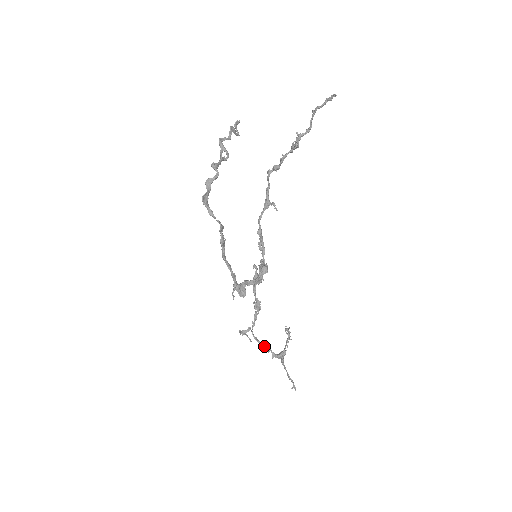
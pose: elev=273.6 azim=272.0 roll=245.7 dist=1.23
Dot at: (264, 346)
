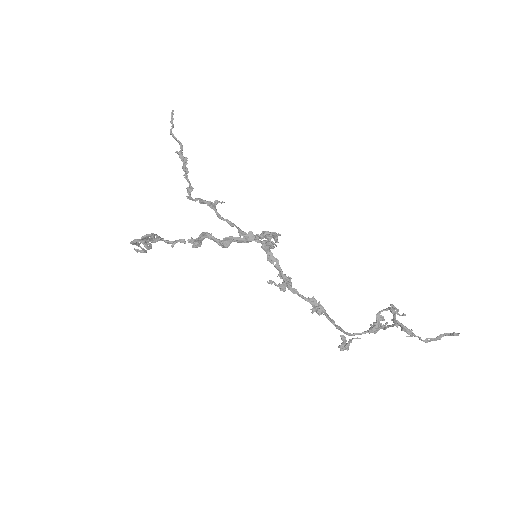
Dot at: (374, 326)
